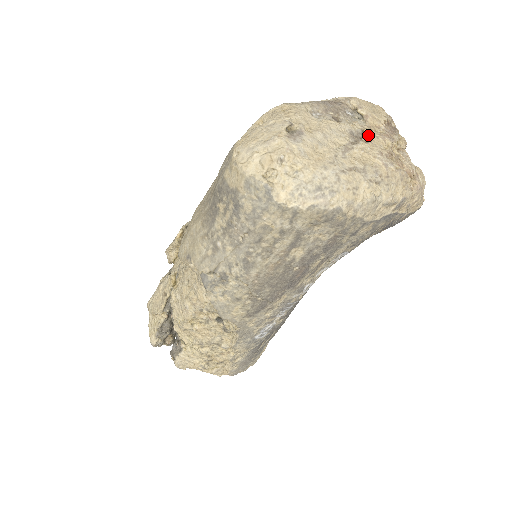
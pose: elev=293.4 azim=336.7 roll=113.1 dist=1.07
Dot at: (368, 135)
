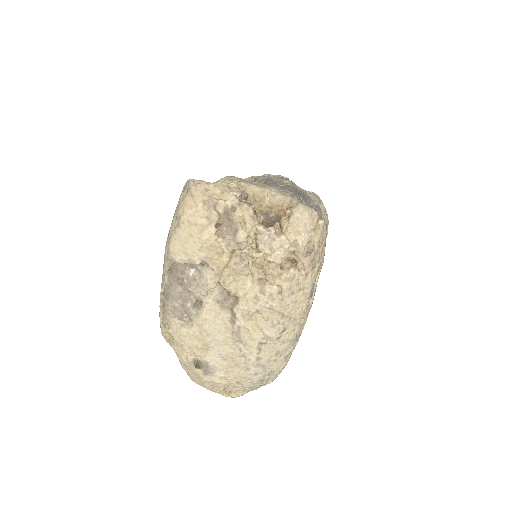
Dot at: (229, 290)
